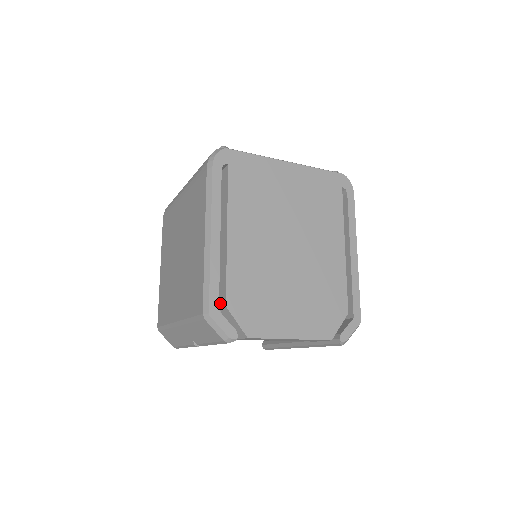
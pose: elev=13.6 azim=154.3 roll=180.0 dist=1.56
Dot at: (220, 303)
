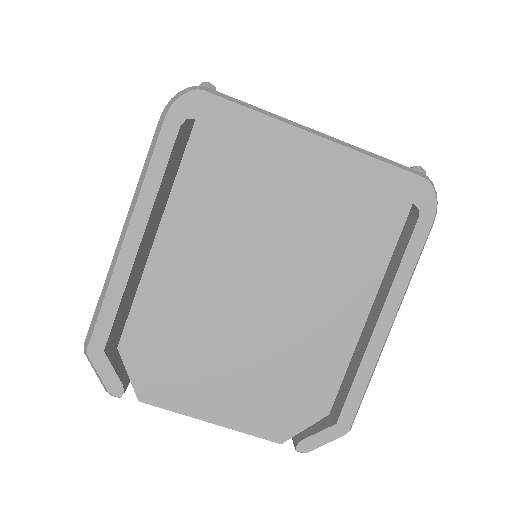
Dot at: occluded
